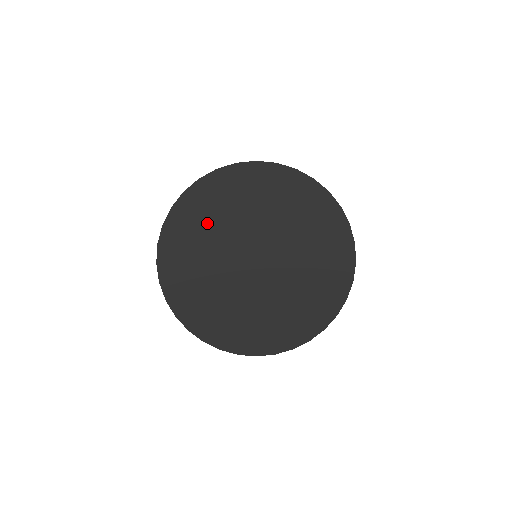
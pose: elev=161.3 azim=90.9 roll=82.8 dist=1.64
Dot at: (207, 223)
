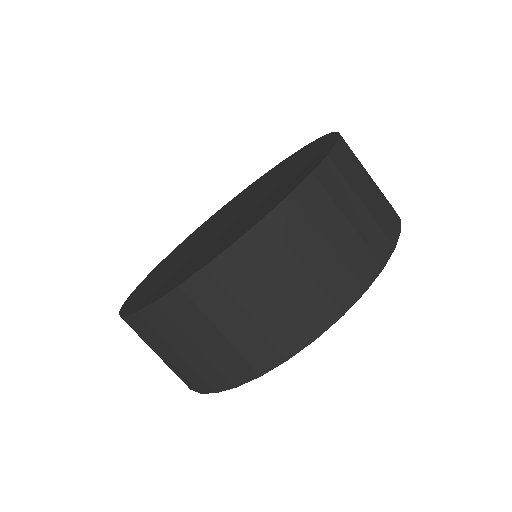
Dot at: (207, 225)
